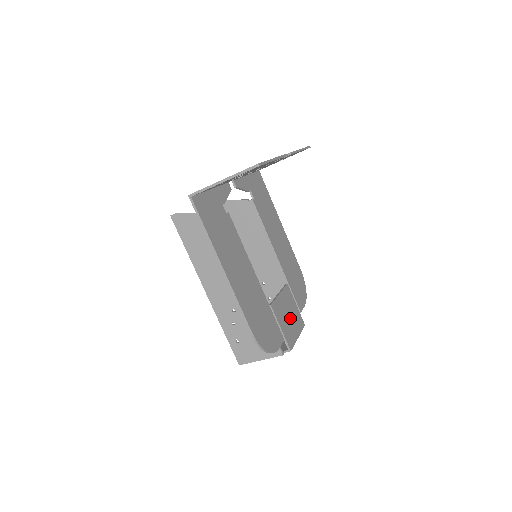
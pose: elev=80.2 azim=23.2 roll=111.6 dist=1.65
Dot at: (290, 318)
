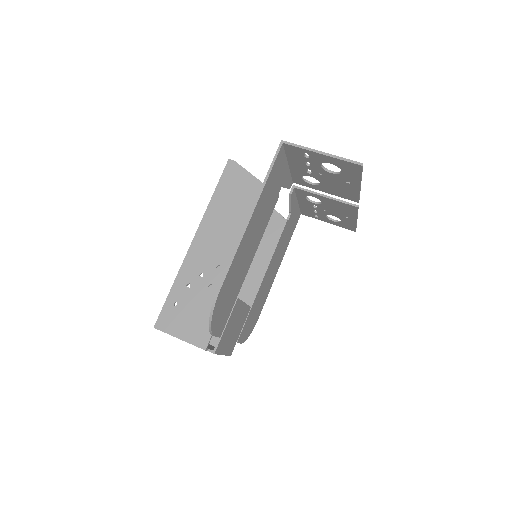
Dot at: (233, 332)
